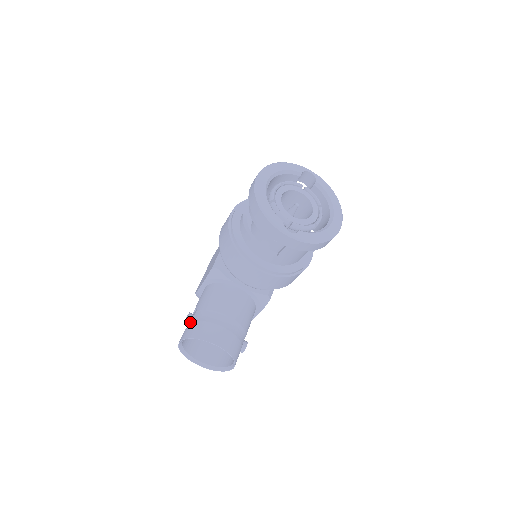
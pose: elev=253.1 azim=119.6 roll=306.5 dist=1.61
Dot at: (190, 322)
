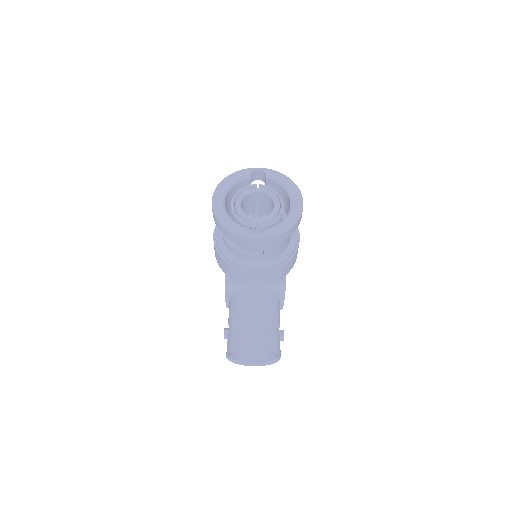
Dot at: occluded
